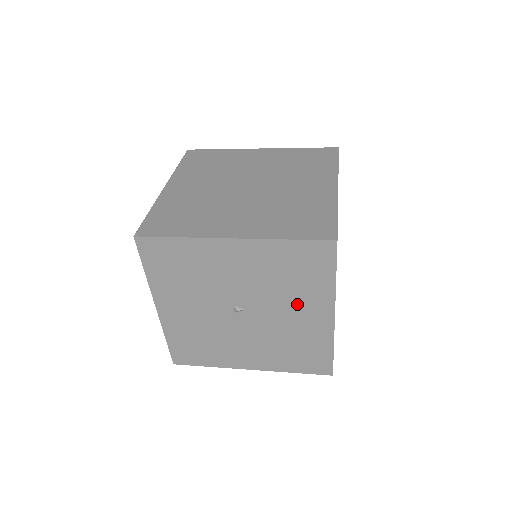
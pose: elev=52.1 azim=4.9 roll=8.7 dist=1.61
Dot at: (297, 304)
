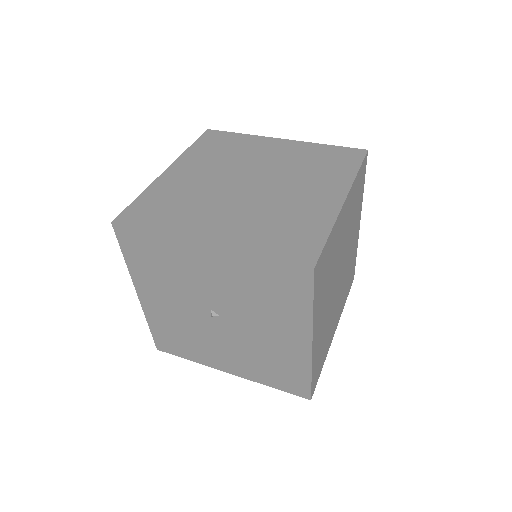
Dot at: (273, 323)
